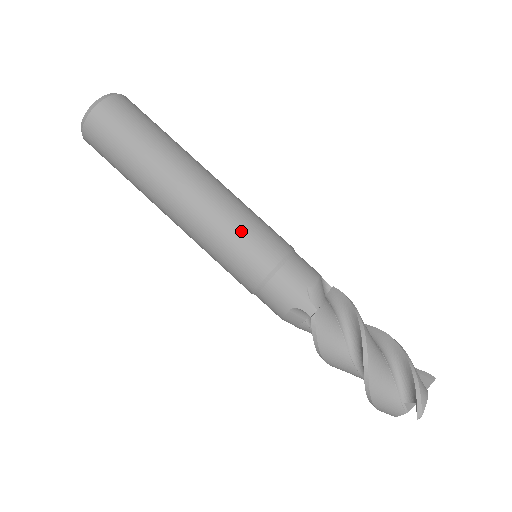
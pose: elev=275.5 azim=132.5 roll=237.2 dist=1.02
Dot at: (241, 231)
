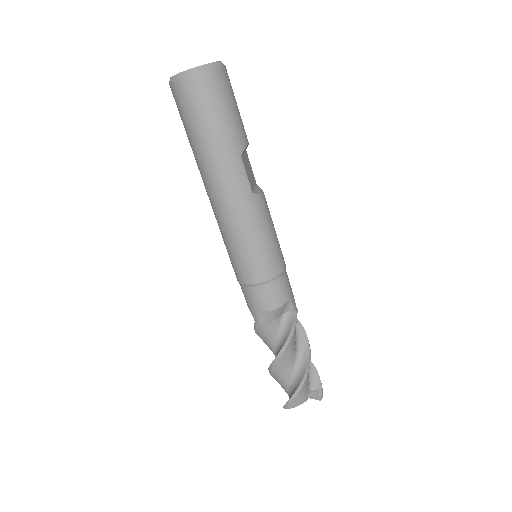
Dot at: (237, 248)
